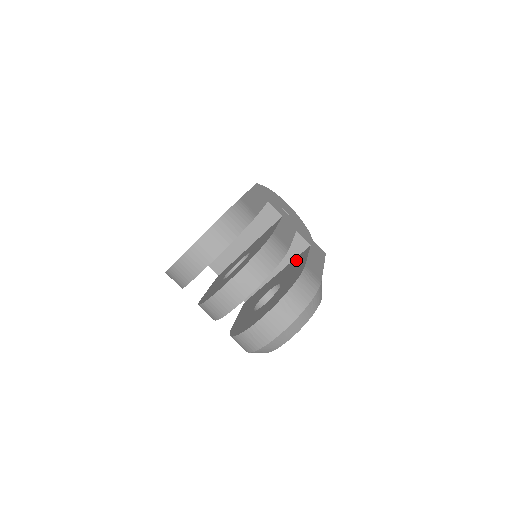
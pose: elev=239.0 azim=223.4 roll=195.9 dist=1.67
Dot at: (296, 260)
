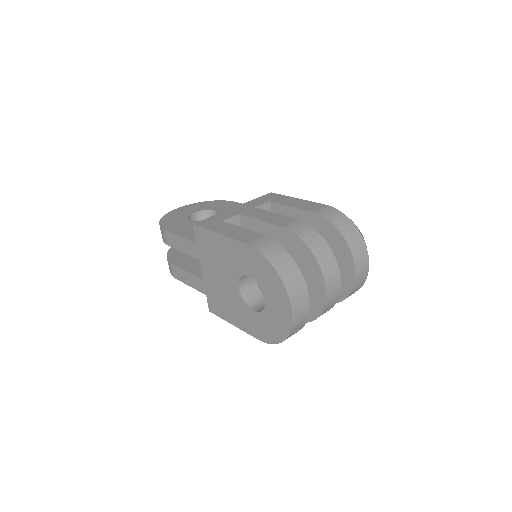
Dot at: occluded
